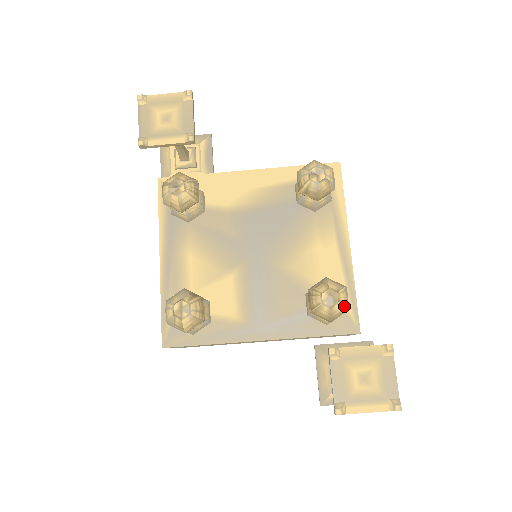
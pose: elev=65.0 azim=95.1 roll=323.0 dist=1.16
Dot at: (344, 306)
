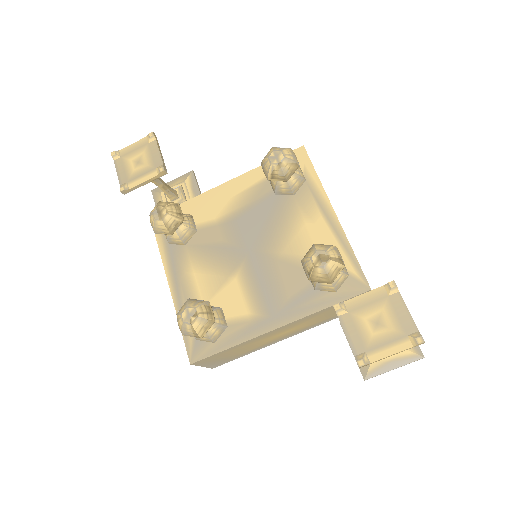
Dot at: (337, 262)
